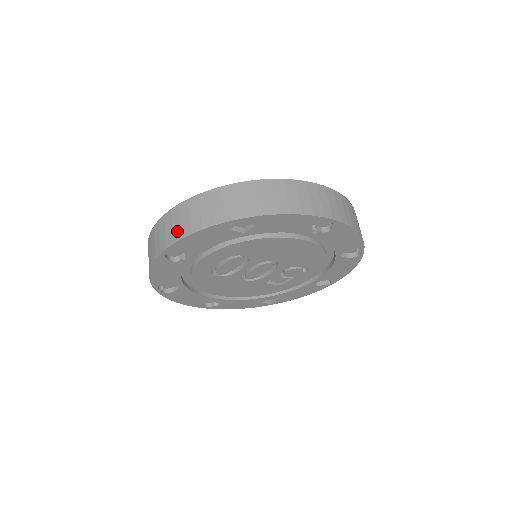
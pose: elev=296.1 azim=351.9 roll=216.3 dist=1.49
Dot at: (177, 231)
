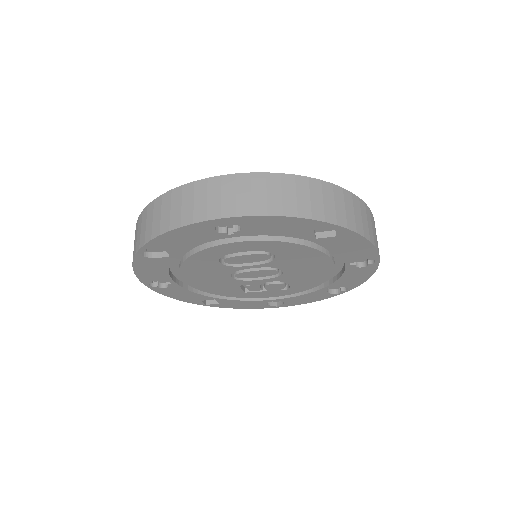
Dot at: (260, 203)
